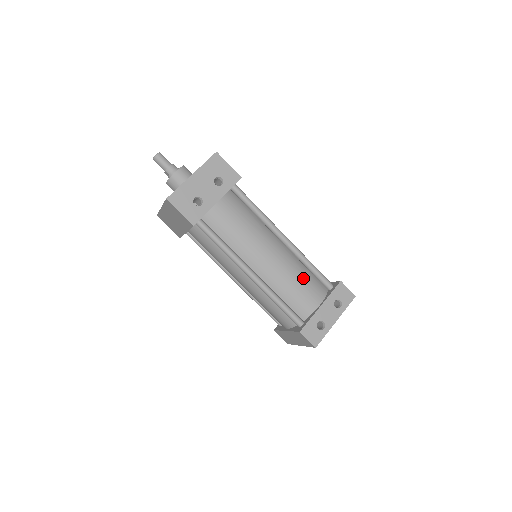
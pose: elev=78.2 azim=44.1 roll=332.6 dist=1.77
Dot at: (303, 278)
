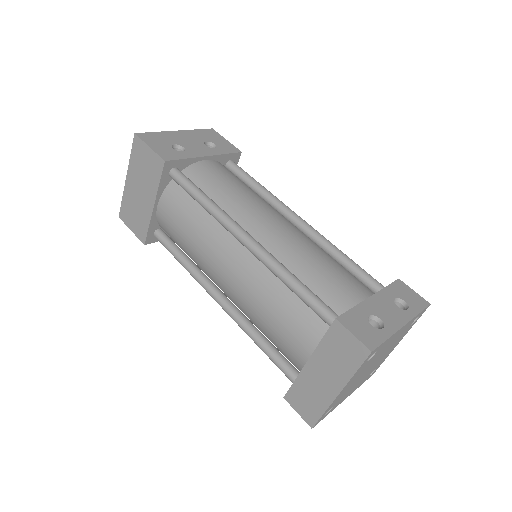
Dot at: (334, 262)
